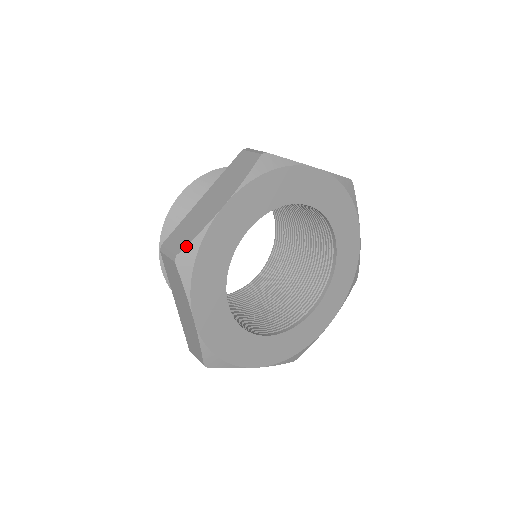
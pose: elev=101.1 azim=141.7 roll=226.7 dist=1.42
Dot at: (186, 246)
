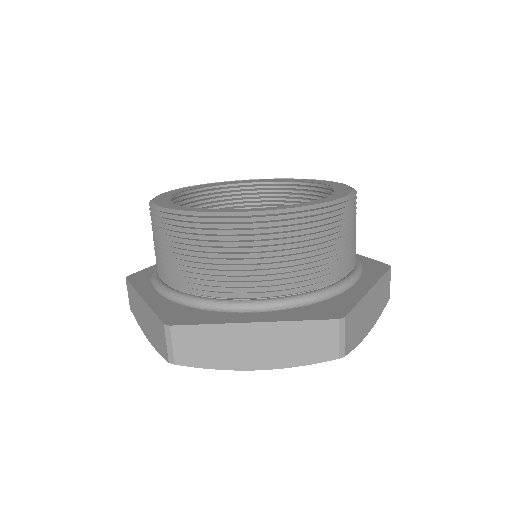
Dot at: occluded
